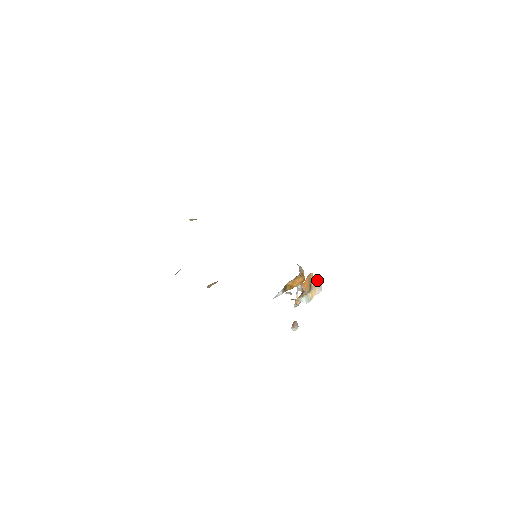
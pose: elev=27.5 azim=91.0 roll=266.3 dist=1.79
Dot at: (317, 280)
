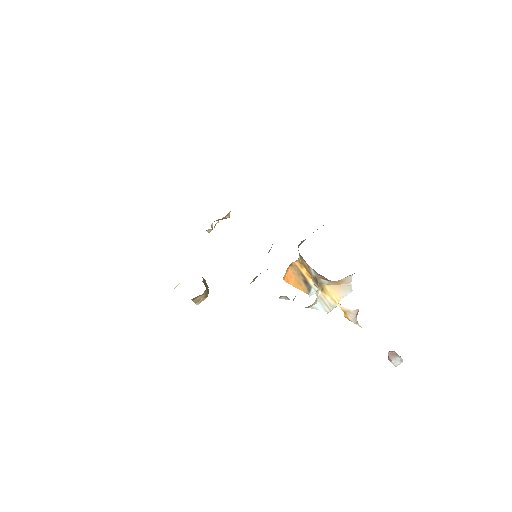
Dot at: occluded
